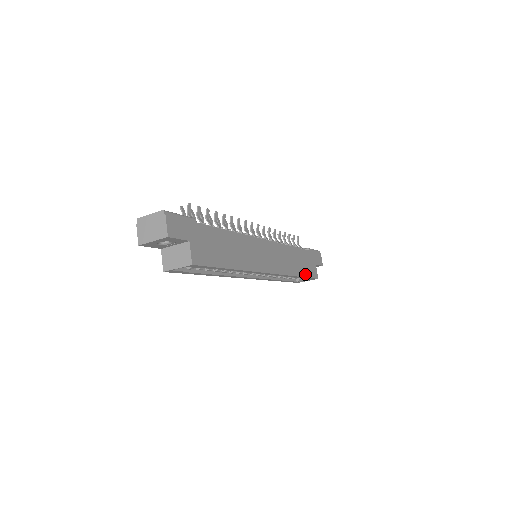
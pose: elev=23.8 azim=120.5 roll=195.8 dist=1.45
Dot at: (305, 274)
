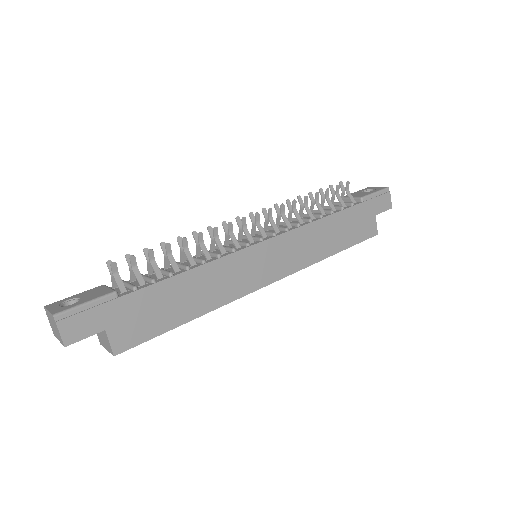
Dot at: (348, 243)
